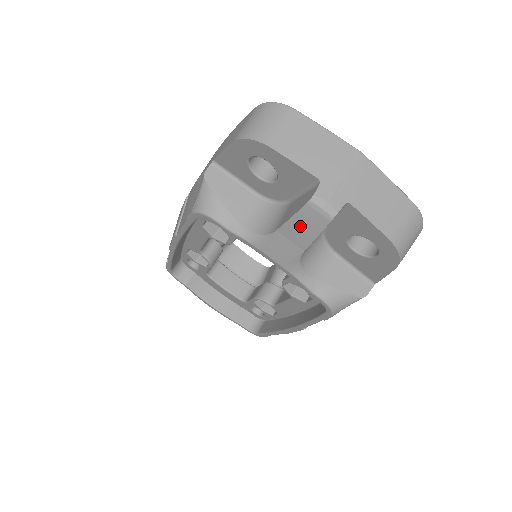
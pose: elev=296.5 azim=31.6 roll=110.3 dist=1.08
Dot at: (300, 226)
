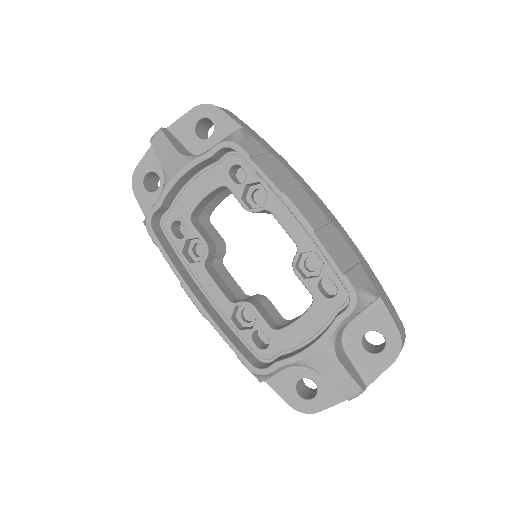
Dot at: (160, 148)
